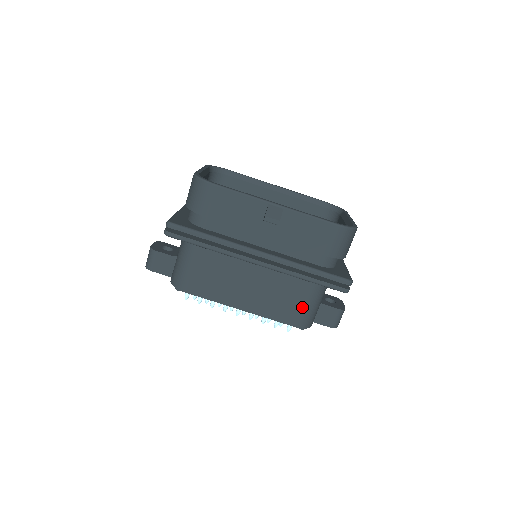
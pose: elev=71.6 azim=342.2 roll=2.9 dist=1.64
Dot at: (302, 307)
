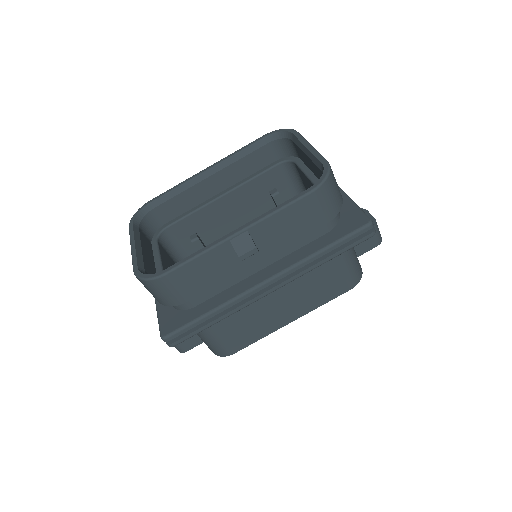
Dot at: (342, 273)
